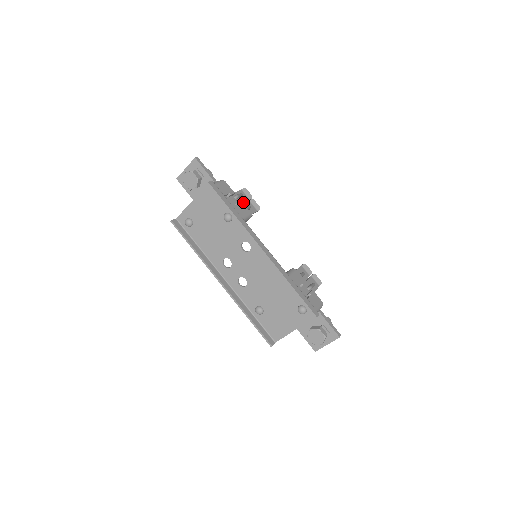
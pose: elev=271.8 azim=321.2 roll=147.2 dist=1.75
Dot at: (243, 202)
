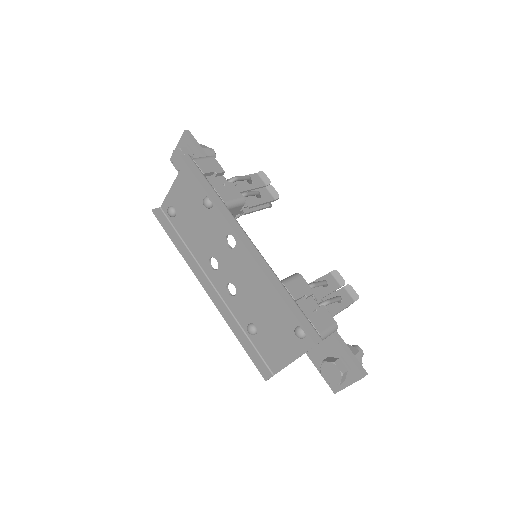
Dot at: (254, 188)
